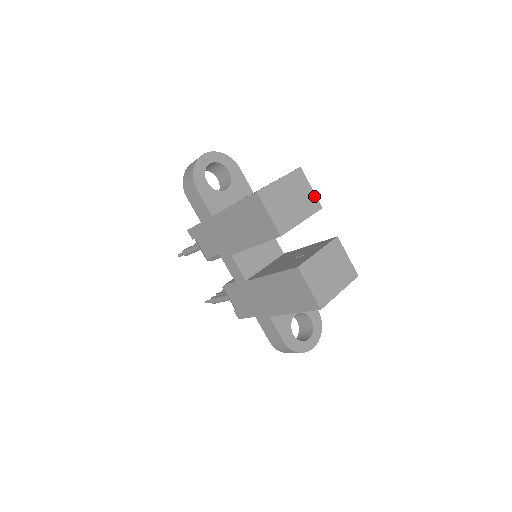
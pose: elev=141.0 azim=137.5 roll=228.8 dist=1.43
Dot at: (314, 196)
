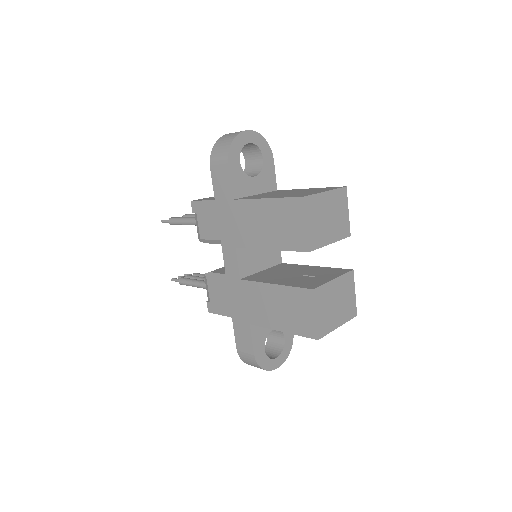
Dot at: (348, 221)
